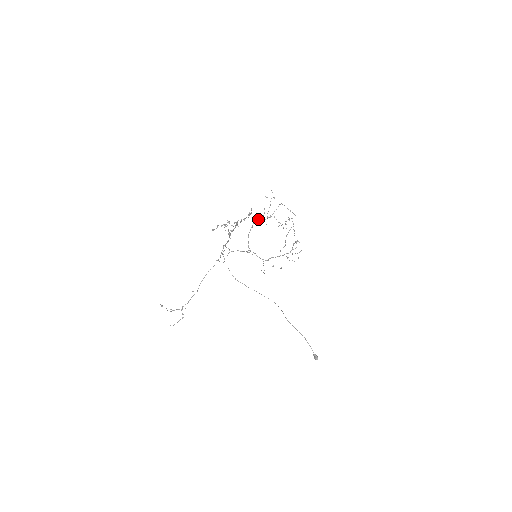
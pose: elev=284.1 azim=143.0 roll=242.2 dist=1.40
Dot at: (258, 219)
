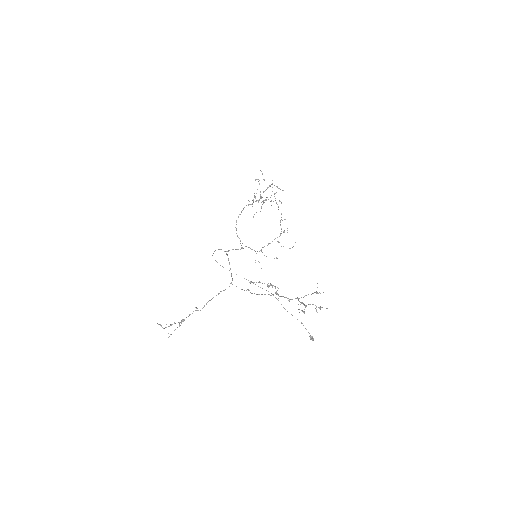
Dot at: occluded
